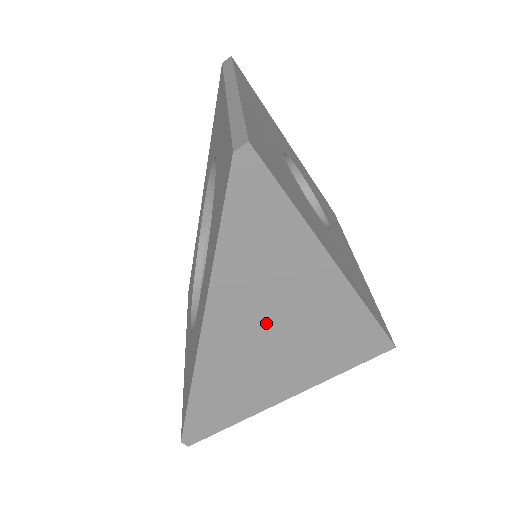
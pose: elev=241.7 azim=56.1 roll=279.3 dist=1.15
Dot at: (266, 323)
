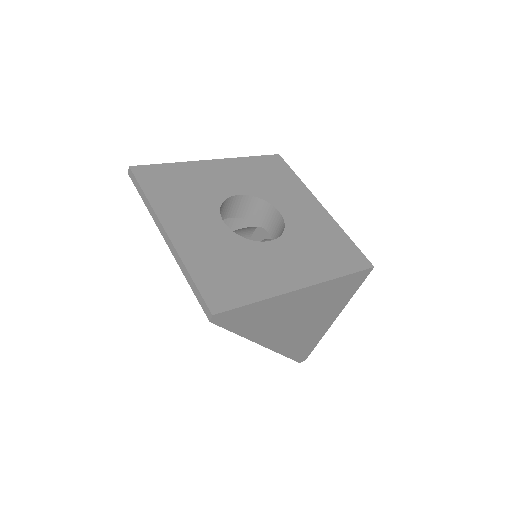
Dot at: (293, 321)
